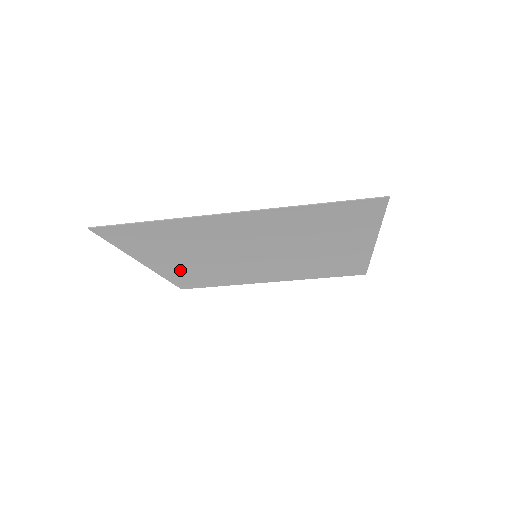
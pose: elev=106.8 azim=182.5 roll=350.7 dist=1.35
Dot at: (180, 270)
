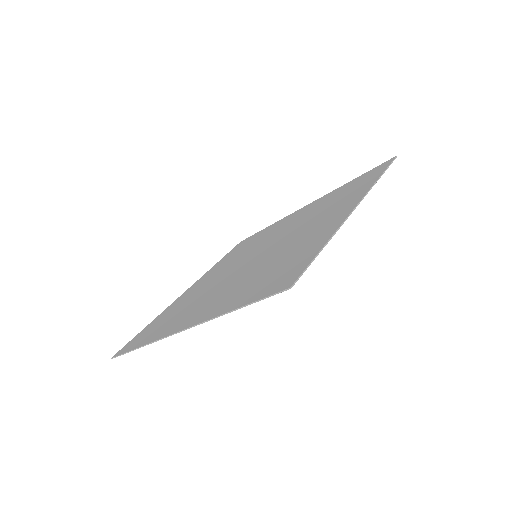
Dot at: (215, 270)
